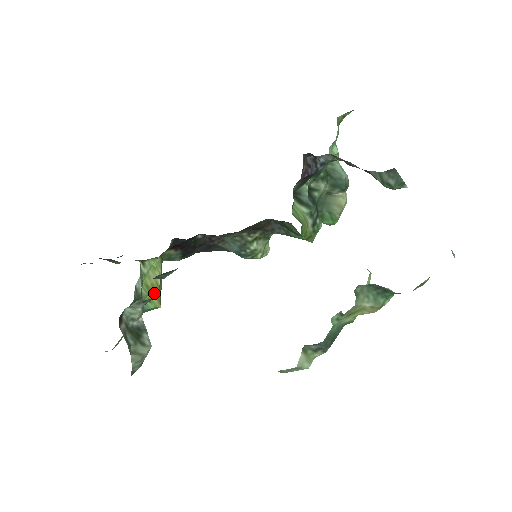
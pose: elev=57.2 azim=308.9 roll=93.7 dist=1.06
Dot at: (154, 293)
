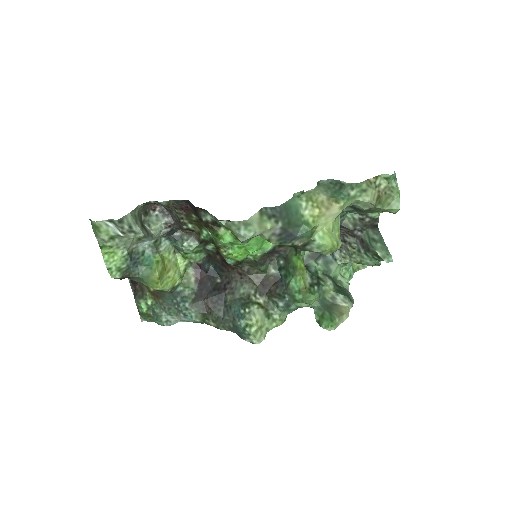
Dot at: (163, 267)
